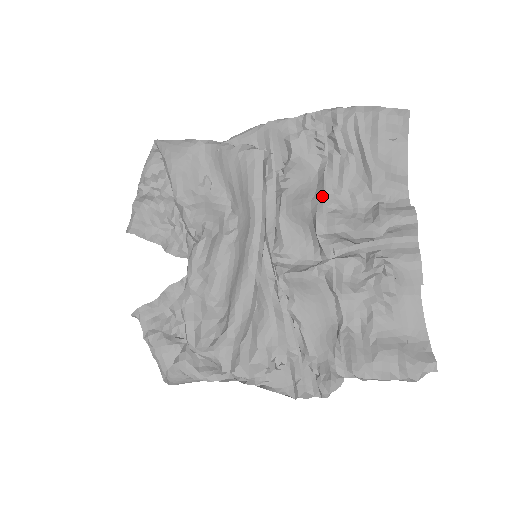
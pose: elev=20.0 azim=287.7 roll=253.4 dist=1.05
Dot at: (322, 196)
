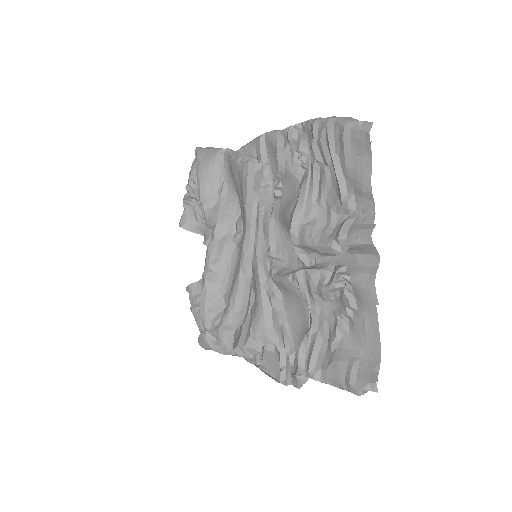
Dot at: (300, 208)
